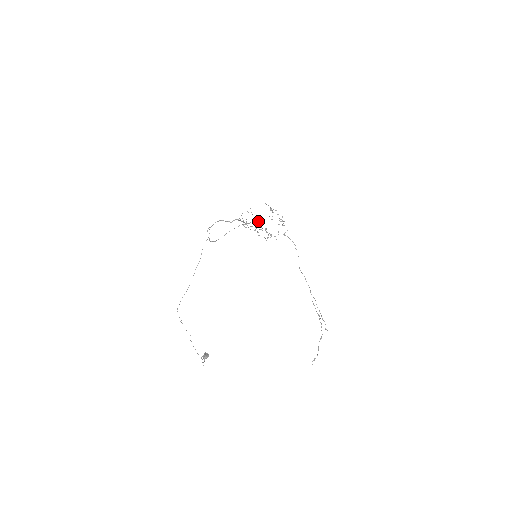
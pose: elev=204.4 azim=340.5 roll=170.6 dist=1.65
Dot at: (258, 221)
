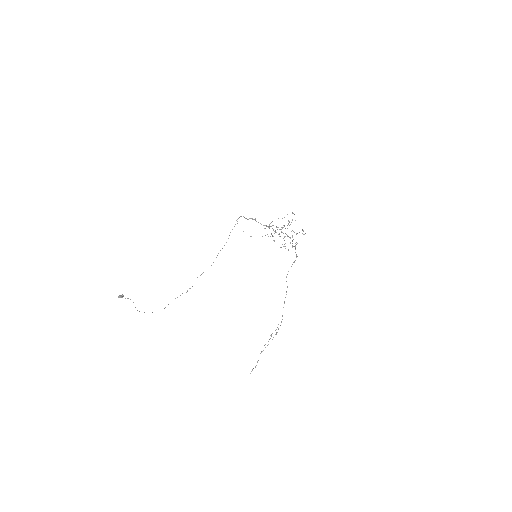
Dot at: (276, 227)
